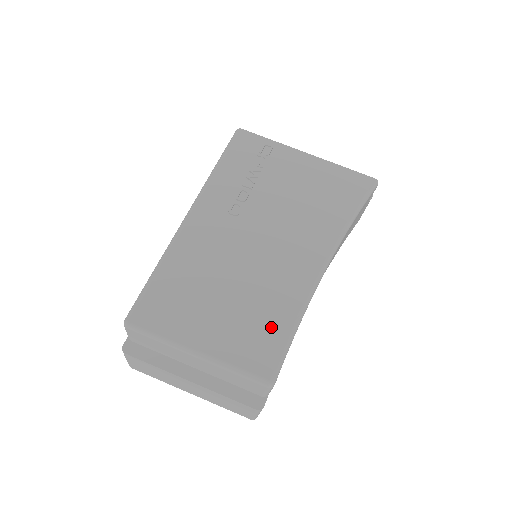
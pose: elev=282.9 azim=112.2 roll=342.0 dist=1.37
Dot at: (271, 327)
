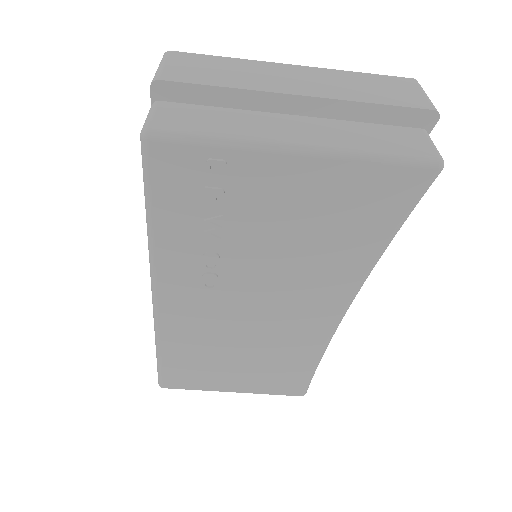
Dot at: (293, 369)
